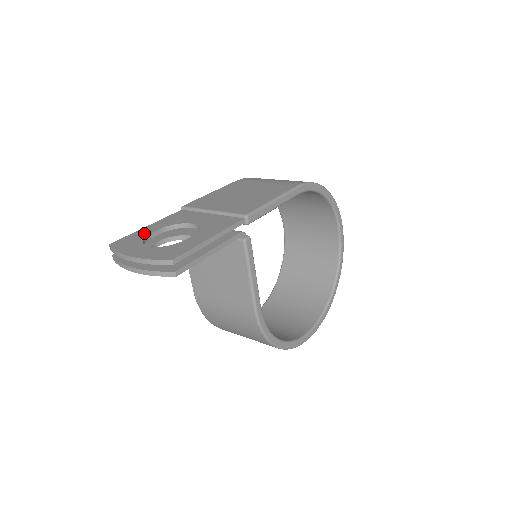
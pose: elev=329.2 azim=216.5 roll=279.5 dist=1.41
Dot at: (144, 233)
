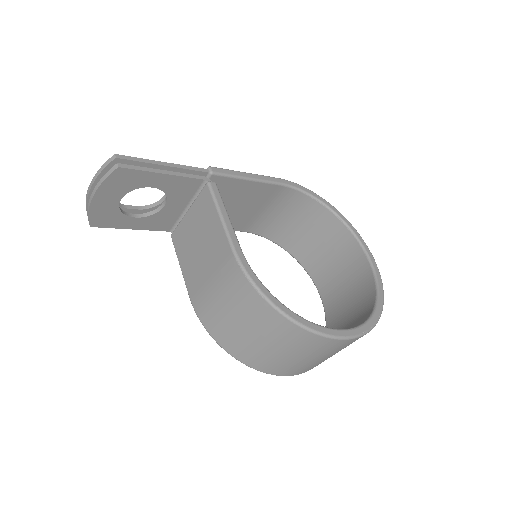
Dot at: (122, 209)
